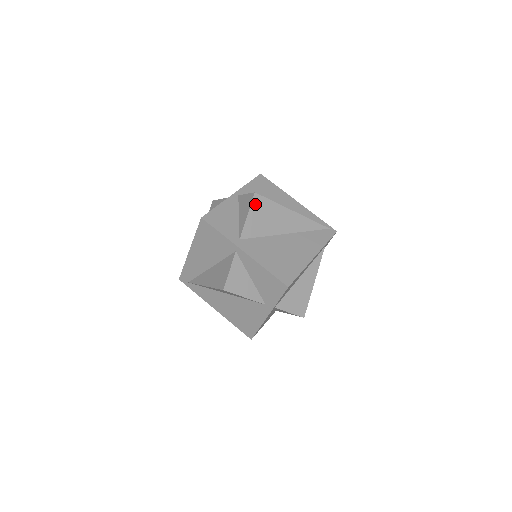
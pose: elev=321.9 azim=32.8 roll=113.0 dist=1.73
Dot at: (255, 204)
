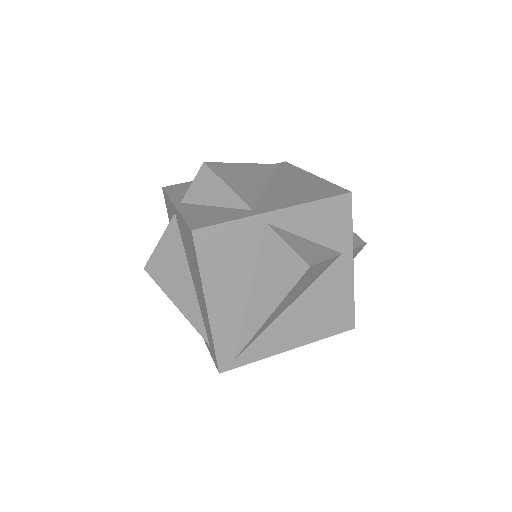
Dot at: (218, 172)
